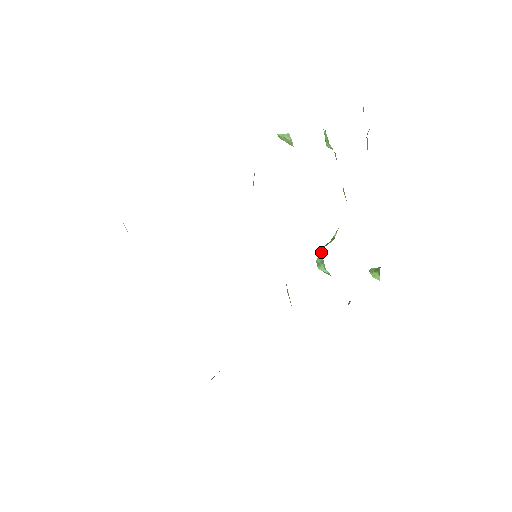
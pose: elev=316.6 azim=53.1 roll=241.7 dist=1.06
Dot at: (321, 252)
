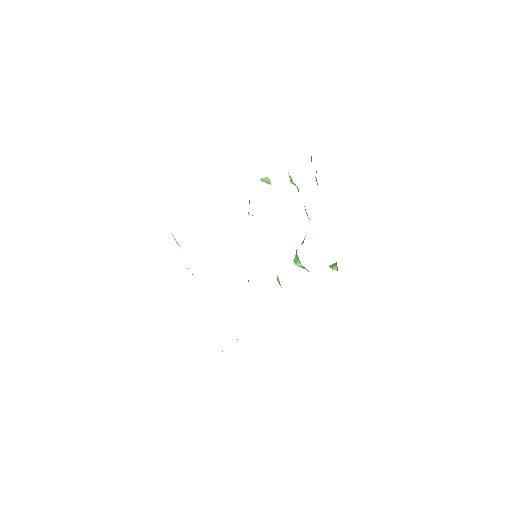
Dot at: (296, 253)
